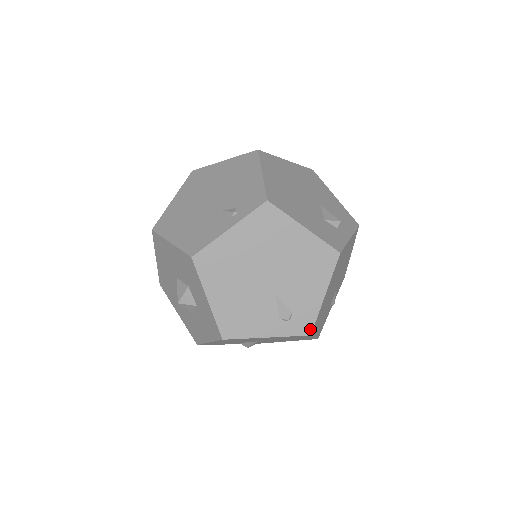
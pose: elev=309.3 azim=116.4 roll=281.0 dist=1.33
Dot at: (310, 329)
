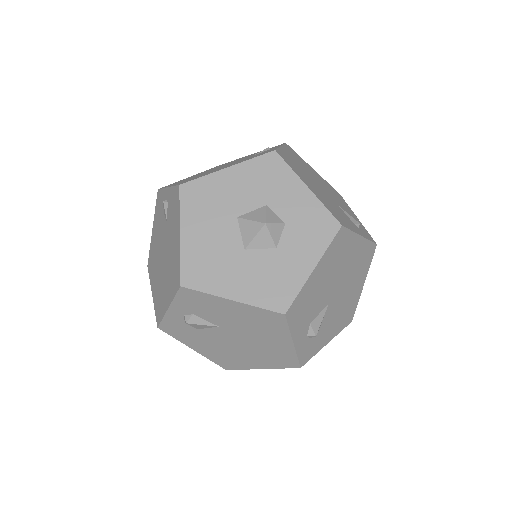
Dot at: occluded
